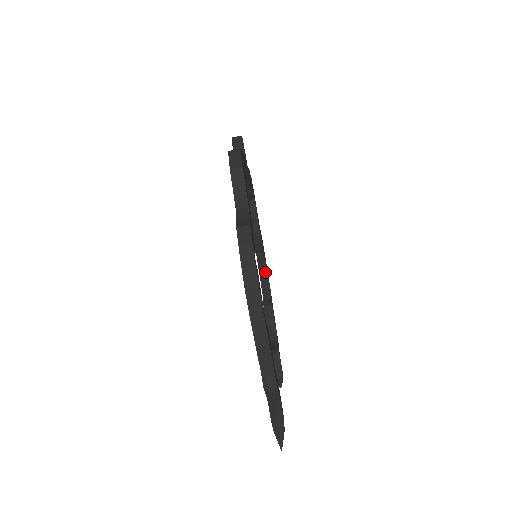
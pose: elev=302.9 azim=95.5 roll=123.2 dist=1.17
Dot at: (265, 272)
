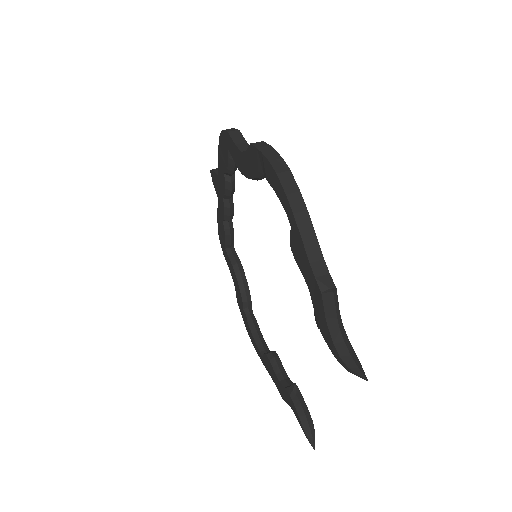
Dot at: (257, 328)
